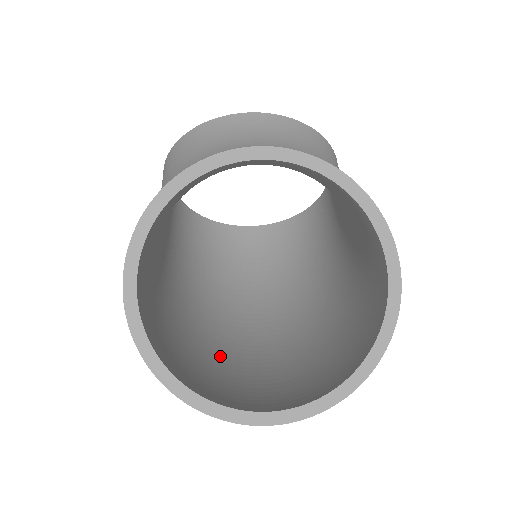
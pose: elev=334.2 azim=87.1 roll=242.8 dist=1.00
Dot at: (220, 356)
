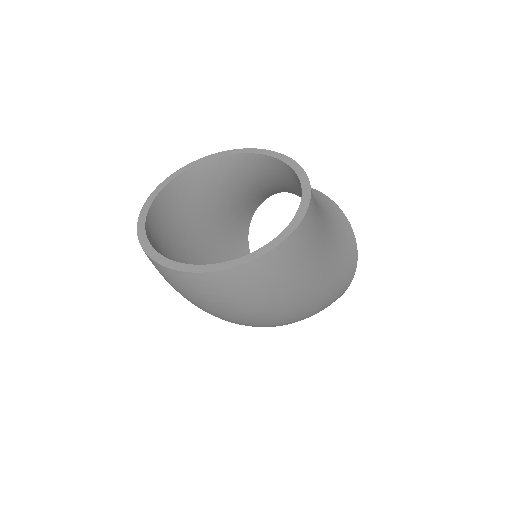
Dot at: occluded
